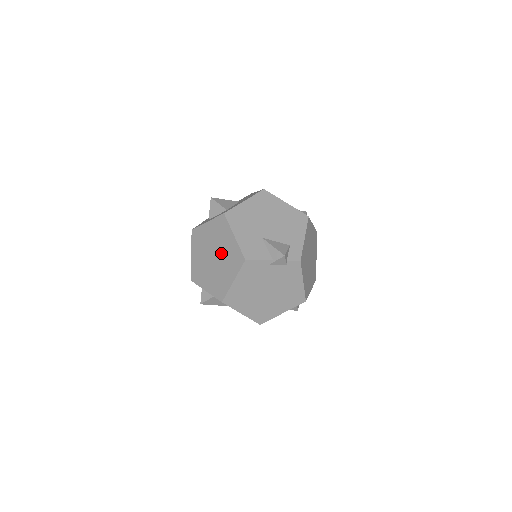
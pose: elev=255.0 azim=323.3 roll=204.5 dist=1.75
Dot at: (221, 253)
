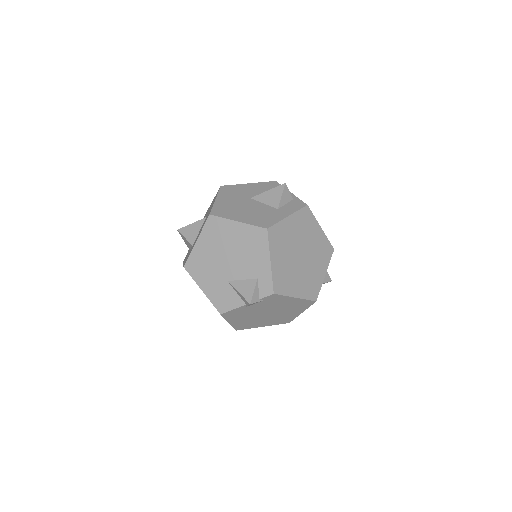
Dot at: occluded
